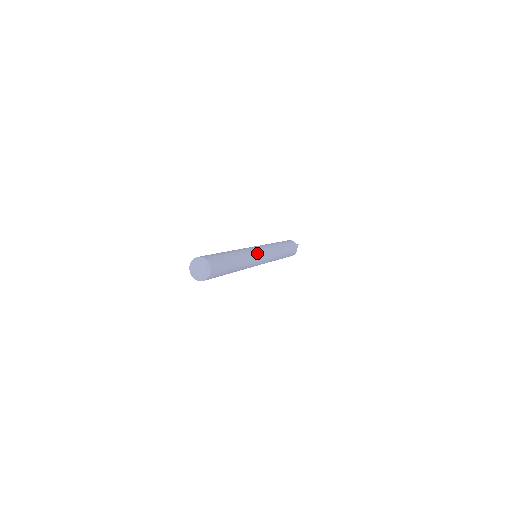
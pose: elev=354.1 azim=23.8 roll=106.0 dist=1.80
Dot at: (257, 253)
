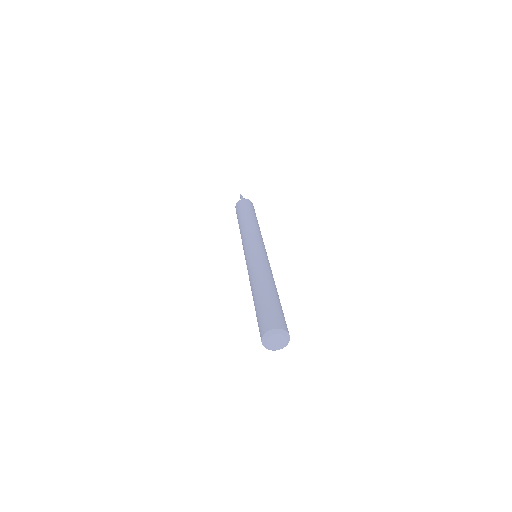
Dot at: (260, 256)
